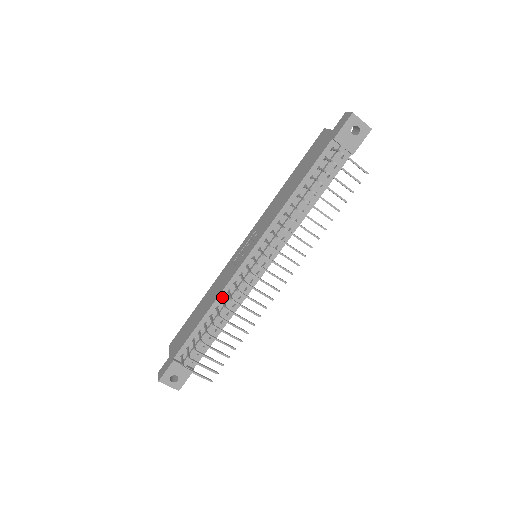
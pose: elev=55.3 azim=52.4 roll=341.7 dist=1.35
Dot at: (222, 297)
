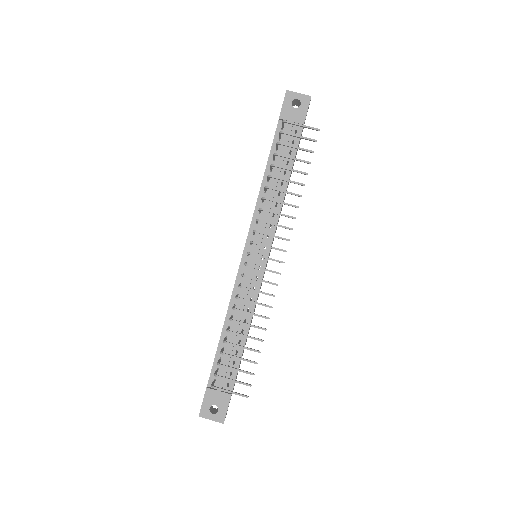
Dot at: (233, 304)
